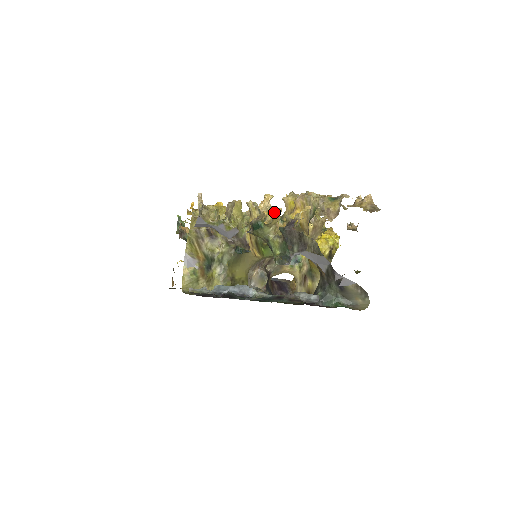
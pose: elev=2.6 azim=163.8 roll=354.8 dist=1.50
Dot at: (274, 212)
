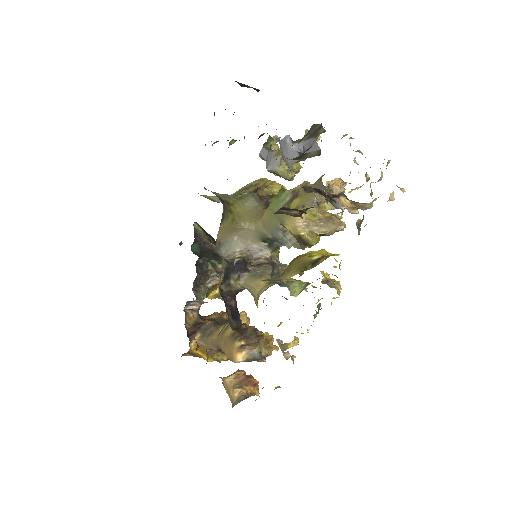
Dot at: (319, 135)
